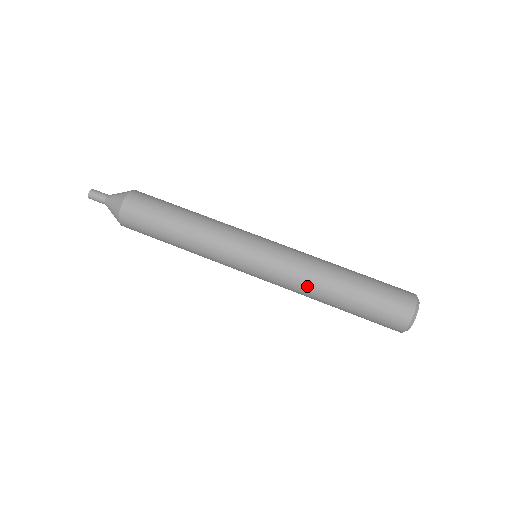
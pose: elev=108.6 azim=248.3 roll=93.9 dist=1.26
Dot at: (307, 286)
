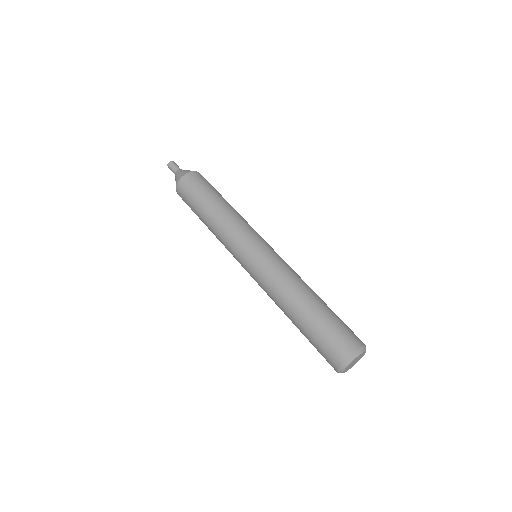
Dot at: (284, 286)
